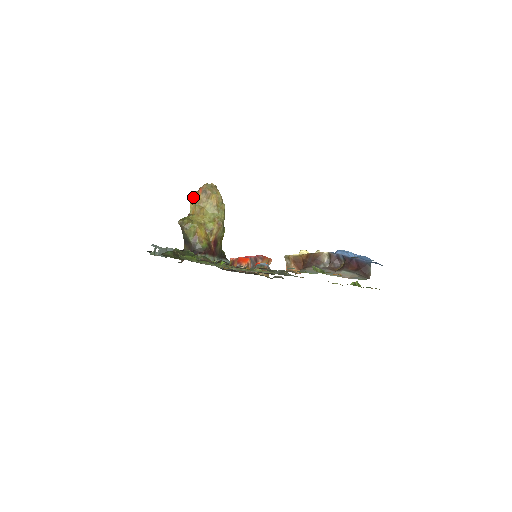
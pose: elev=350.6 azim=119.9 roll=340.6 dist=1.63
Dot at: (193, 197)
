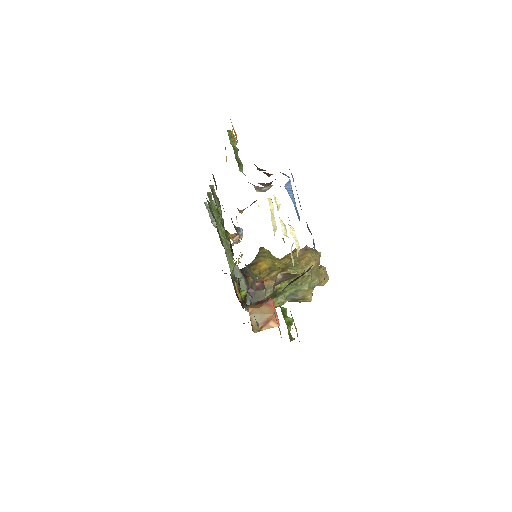
Dot at: occluded
